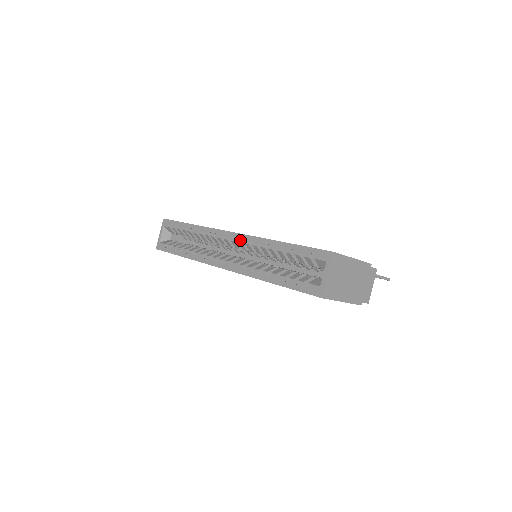
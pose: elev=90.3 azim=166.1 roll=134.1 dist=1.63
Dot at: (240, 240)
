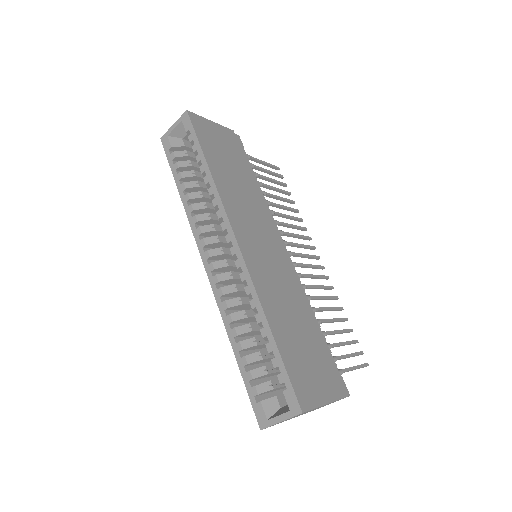
Dot at: (238, 265)
